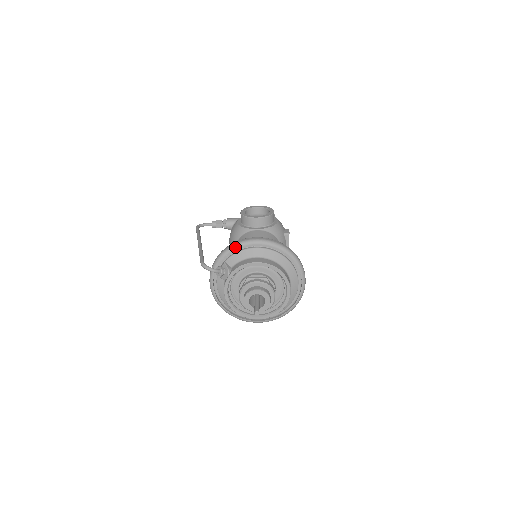
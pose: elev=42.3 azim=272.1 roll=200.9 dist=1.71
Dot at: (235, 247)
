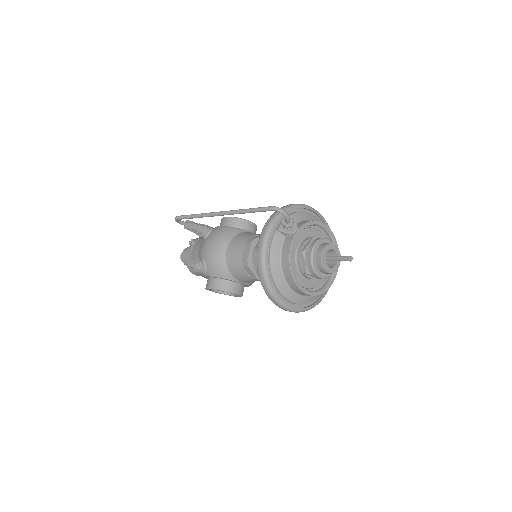
Dot at: (297, 206)
